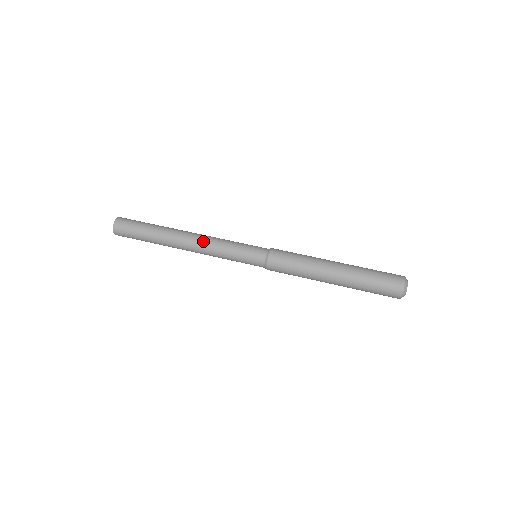
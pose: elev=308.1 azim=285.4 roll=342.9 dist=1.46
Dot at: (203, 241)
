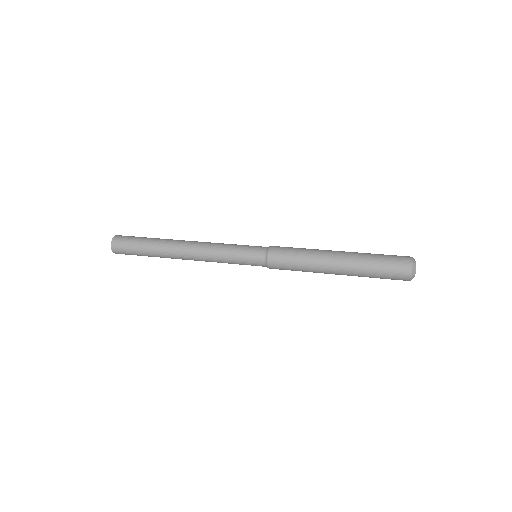
Dot at: (203, 242)
